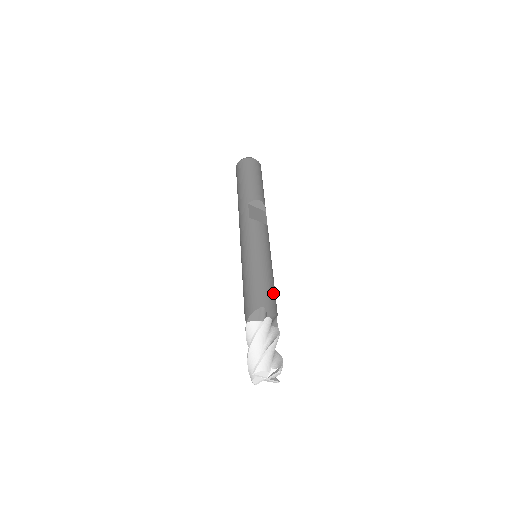
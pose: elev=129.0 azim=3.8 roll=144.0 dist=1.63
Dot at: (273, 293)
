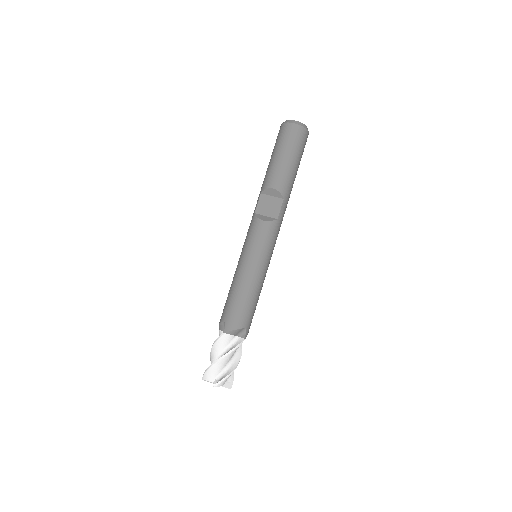
Dot at: (242, 307)
